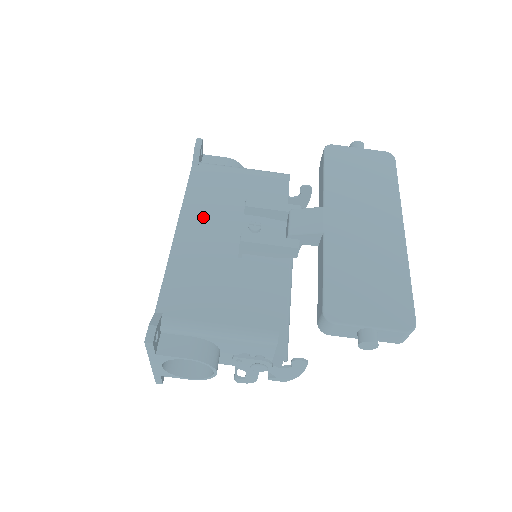
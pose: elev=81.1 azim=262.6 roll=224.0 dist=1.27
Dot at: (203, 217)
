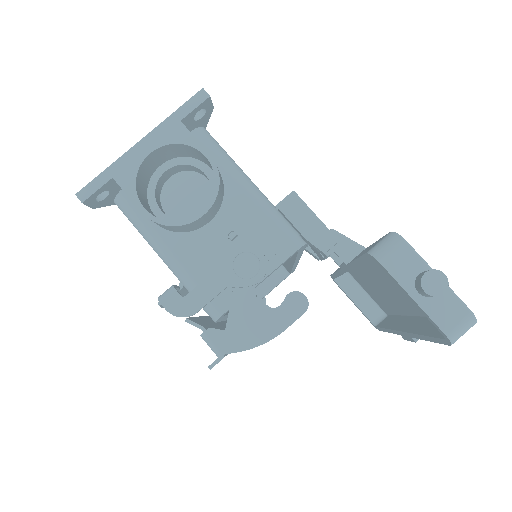
Dot at: occluded
